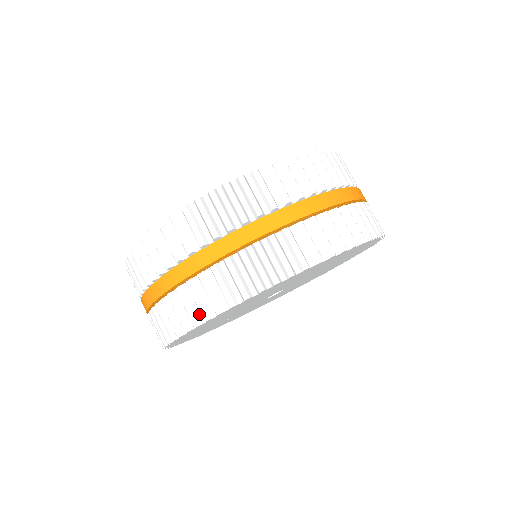
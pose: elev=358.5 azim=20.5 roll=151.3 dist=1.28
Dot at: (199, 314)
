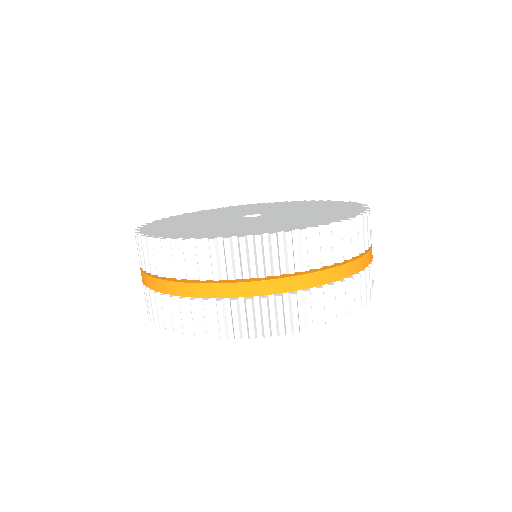
Dot at: (272, 326)
